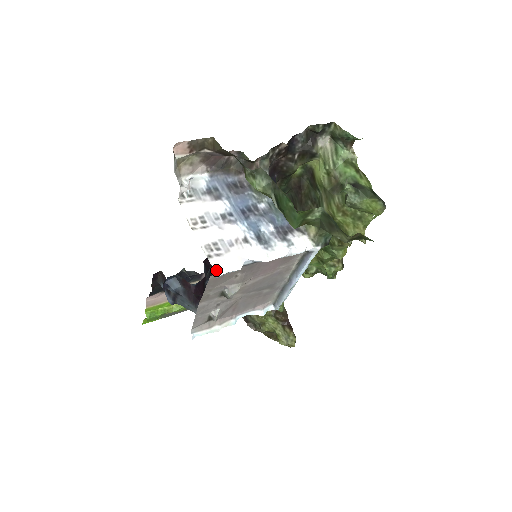
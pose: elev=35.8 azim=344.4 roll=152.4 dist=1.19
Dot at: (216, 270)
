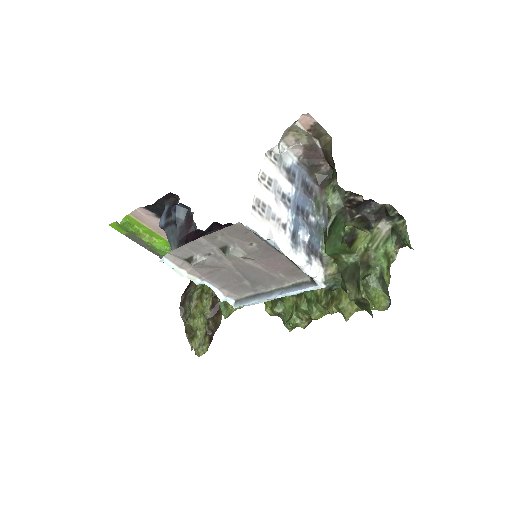
Dot at: (251, 221)
